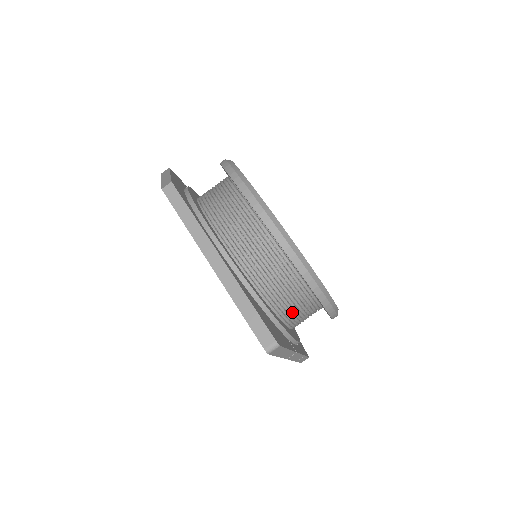
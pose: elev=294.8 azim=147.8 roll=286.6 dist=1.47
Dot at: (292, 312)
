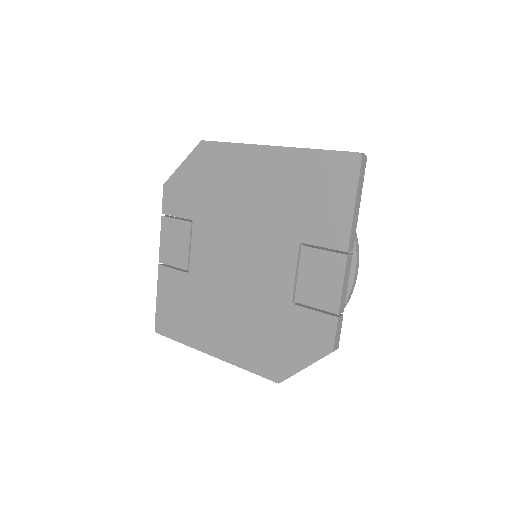
Dot at: occluded
